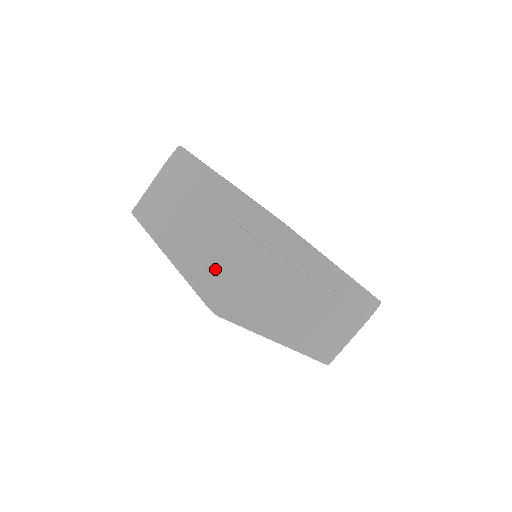
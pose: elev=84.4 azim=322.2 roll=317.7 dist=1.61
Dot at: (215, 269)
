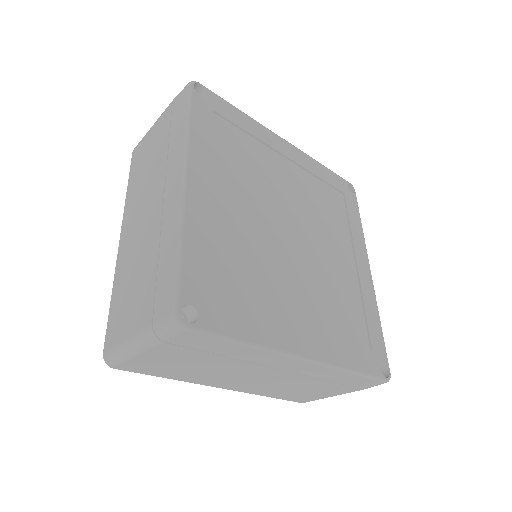
Dot at: (307, 395)
